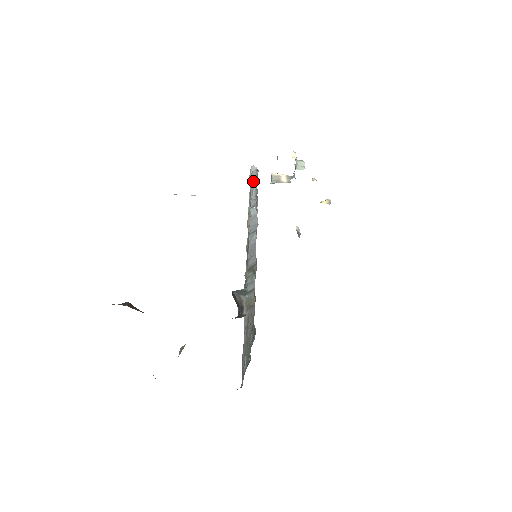
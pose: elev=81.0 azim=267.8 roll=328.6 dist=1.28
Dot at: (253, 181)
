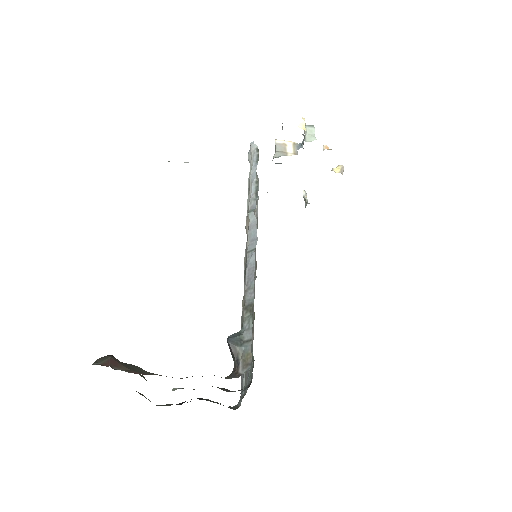
Dot at: (253, 167)
